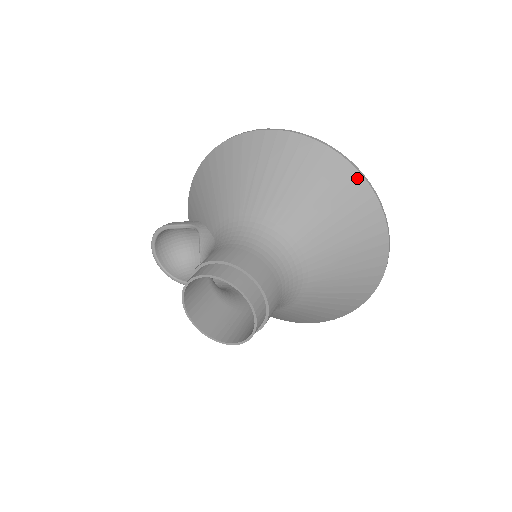
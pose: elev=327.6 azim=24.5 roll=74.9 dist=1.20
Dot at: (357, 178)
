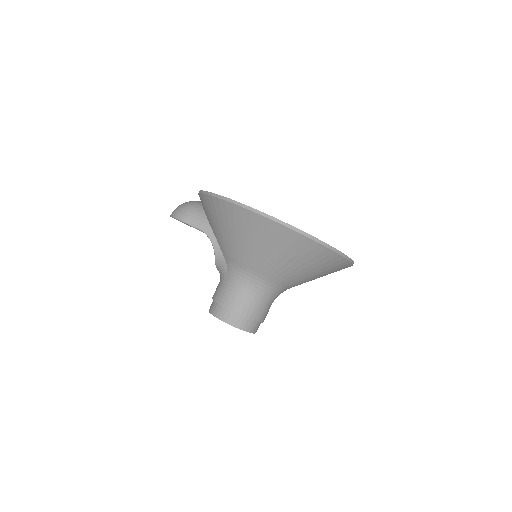
Dot at: (337, 257)
